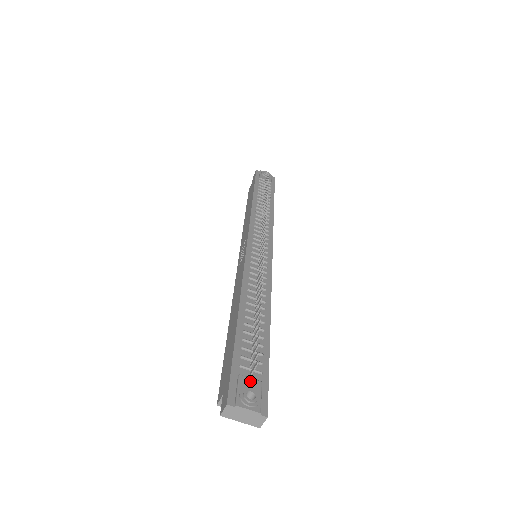
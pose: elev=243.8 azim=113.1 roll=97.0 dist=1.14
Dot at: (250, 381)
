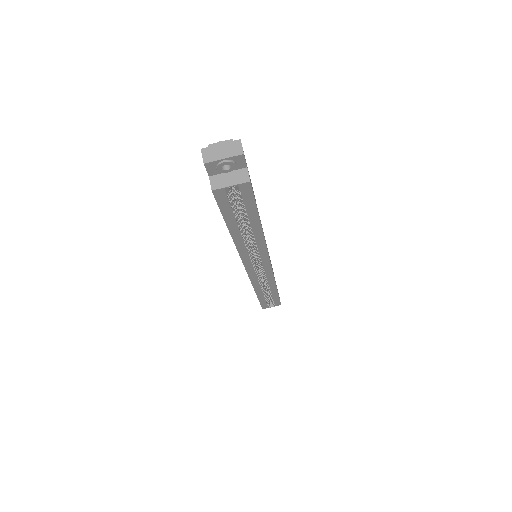
Dot at: occluded
